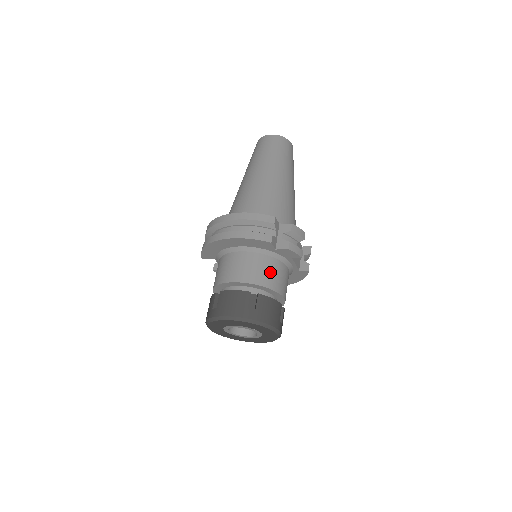
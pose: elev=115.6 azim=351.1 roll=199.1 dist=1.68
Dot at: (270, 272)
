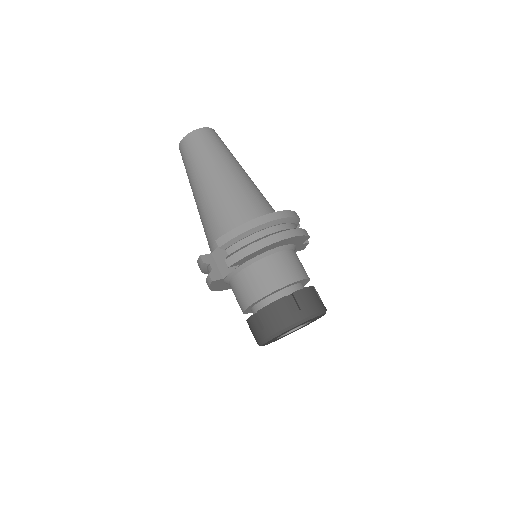
Dot at: occluded
